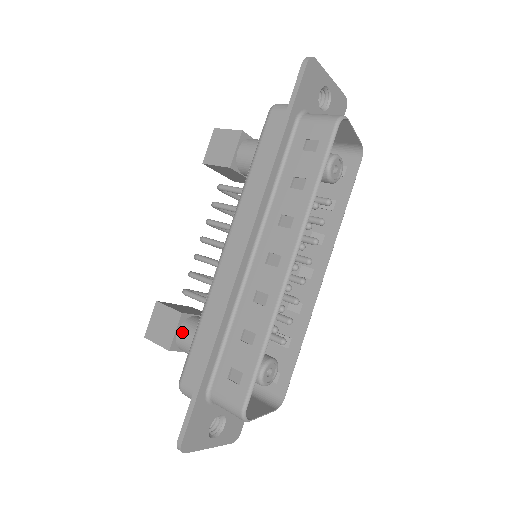
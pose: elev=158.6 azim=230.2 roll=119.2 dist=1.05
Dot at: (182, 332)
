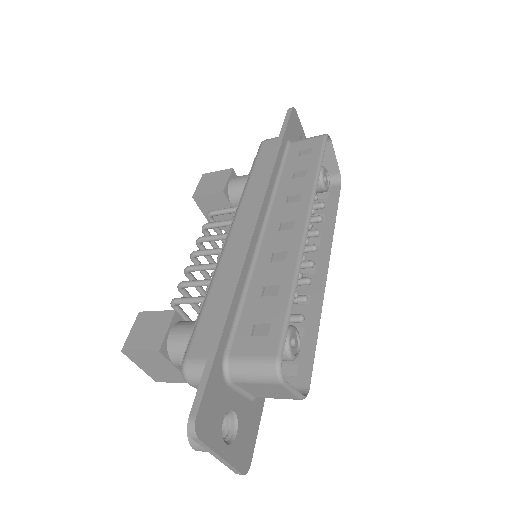
Dot at: (176, 329)
